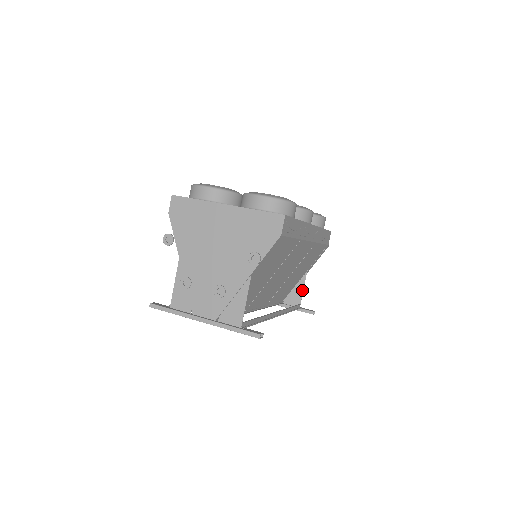
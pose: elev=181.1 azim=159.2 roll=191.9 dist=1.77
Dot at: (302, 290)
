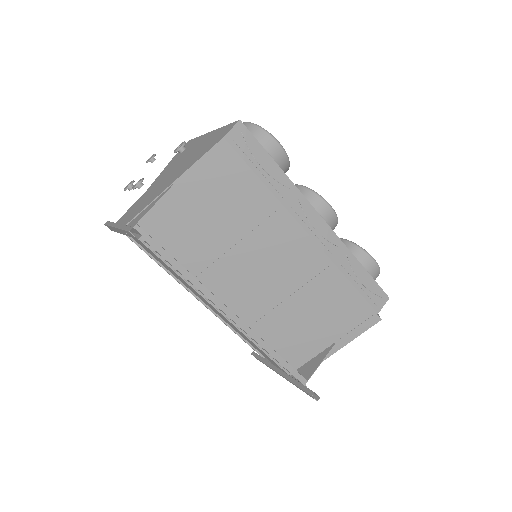
Dot at: (319, 363)
